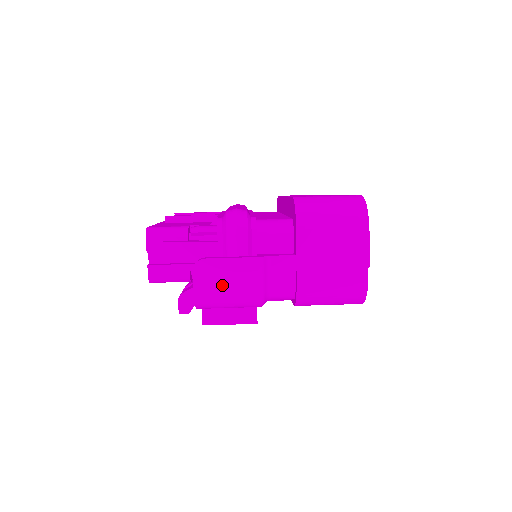
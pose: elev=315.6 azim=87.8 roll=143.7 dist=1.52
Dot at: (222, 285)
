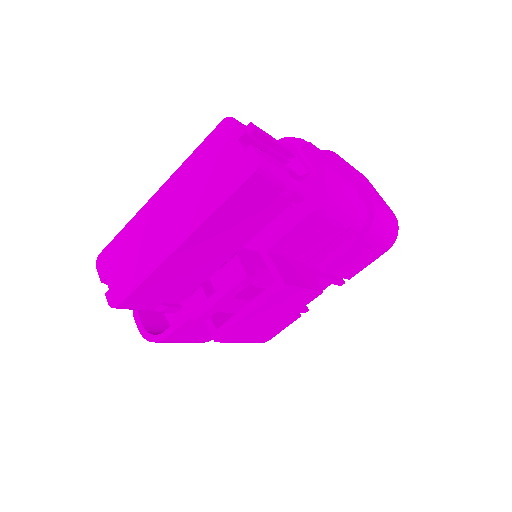
Dot at: (336, 171)
